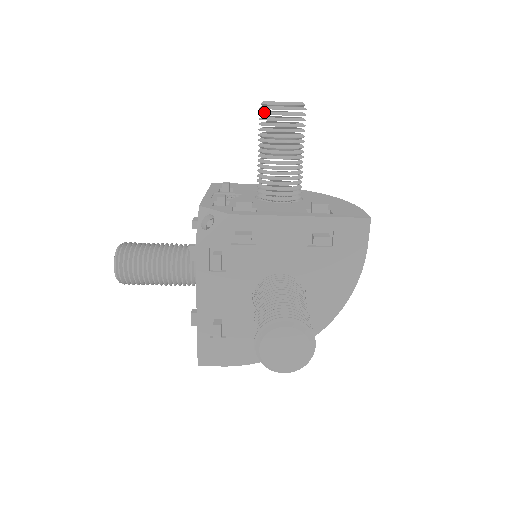
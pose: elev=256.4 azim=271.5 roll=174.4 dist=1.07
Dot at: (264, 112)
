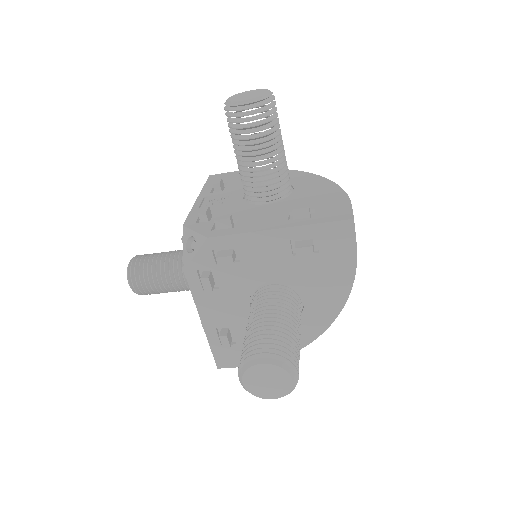
Dot at: (228, 113)
